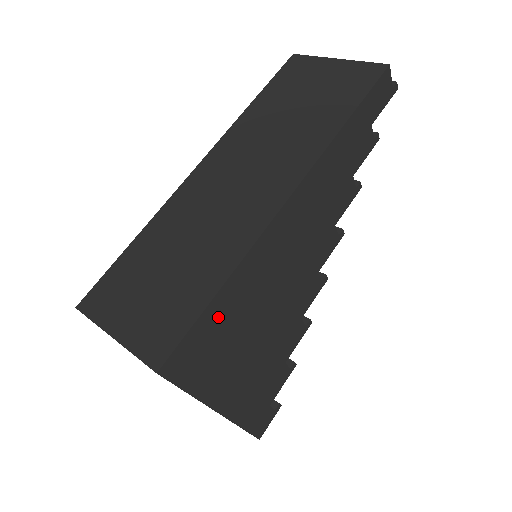
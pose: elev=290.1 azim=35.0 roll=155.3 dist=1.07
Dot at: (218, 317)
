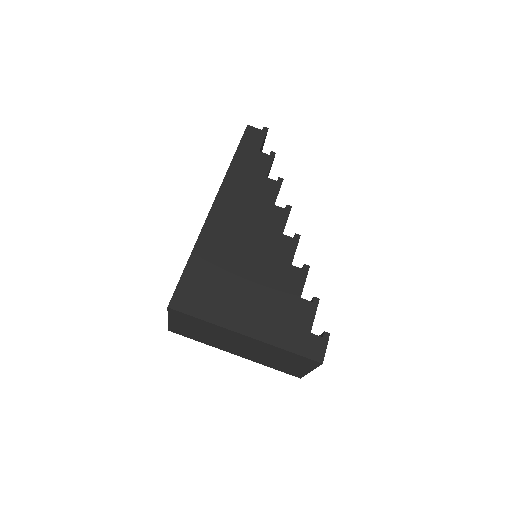
Dot at: (198, 273)
